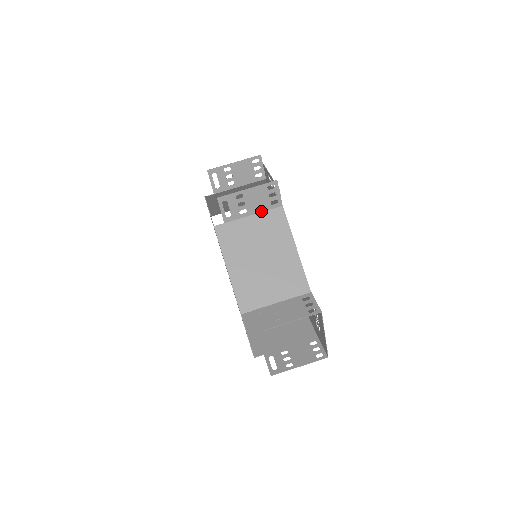
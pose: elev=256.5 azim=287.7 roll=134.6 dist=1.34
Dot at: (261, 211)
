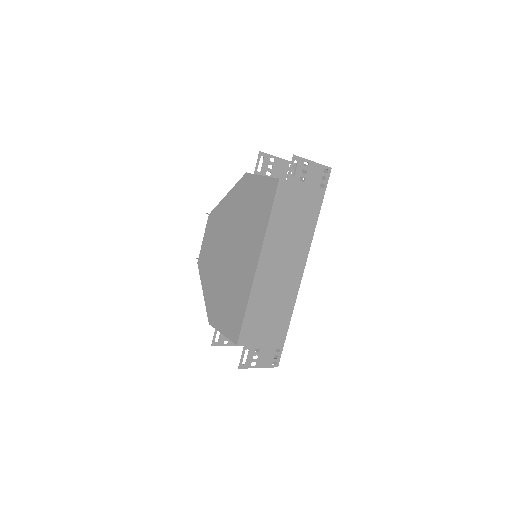
Dot at: occluded
